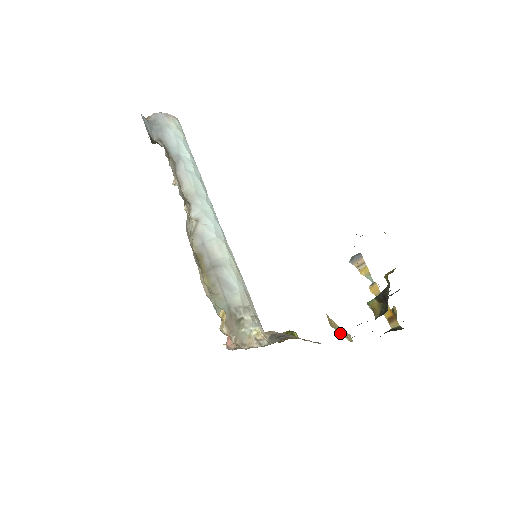
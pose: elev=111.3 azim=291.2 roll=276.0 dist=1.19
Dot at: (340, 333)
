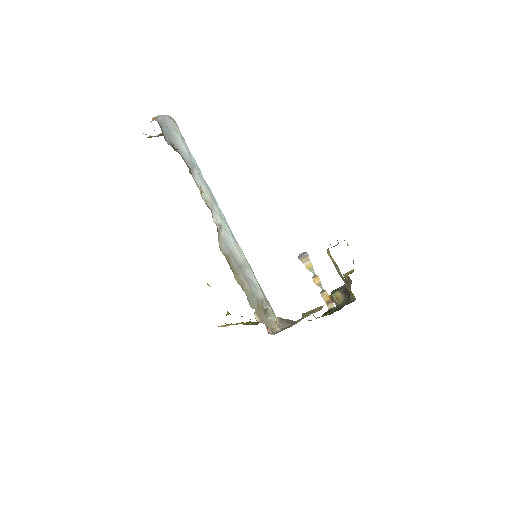
Dot at: occluded
